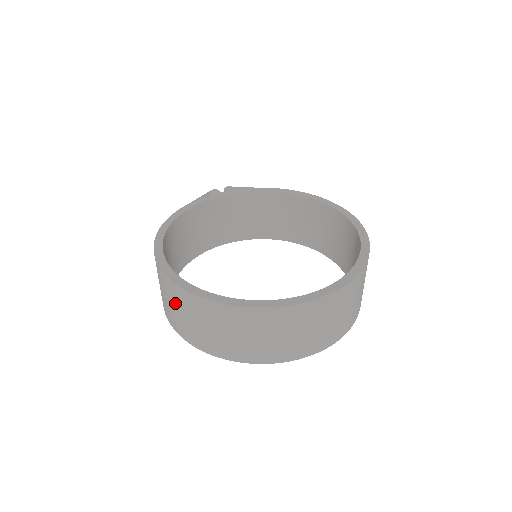
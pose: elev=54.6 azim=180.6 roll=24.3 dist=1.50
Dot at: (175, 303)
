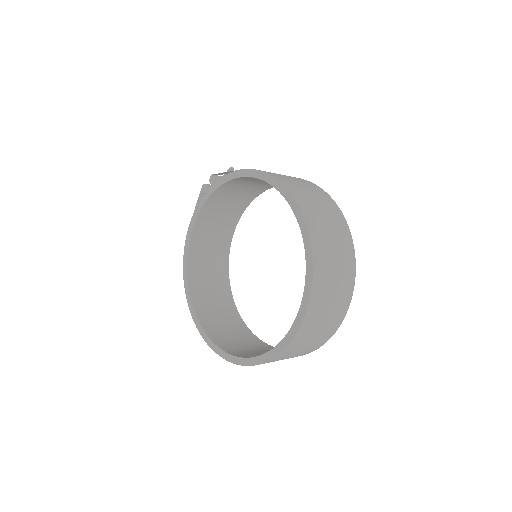
Dot at: occluded
